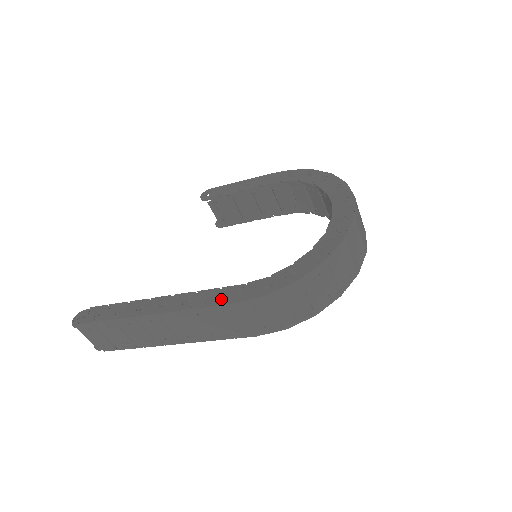
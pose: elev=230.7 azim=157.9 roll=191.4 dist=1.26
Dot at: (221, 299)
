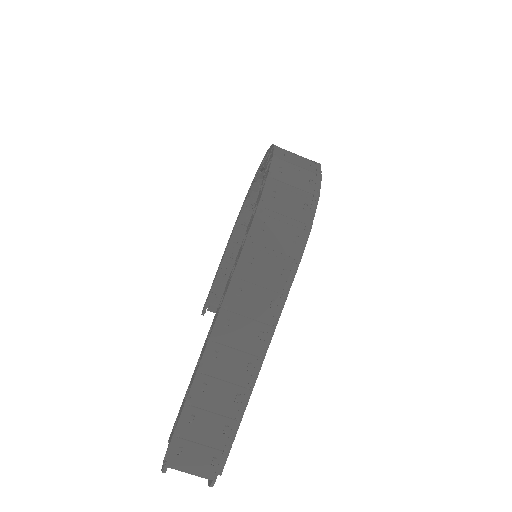
Dot at: (237, 259)
